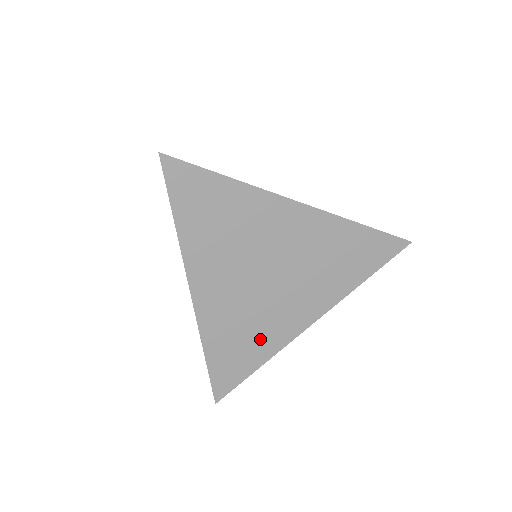
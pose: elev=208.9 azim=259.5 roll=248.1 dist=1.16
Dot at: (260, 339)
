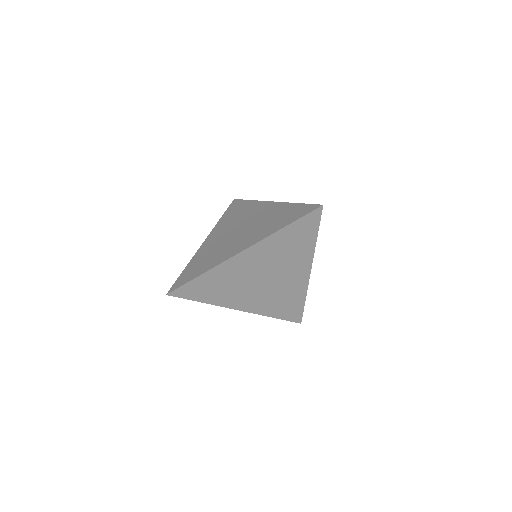
Dot at: (292, 295)
